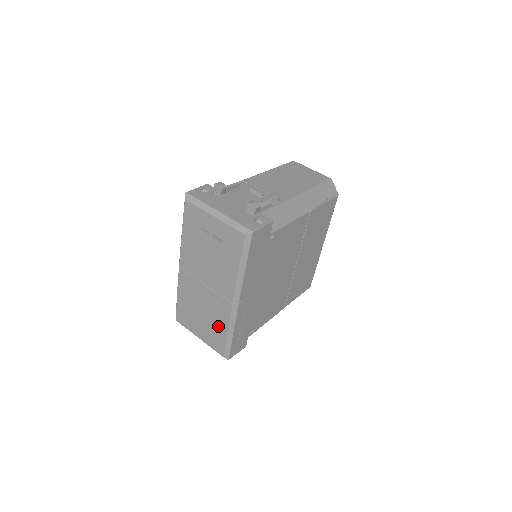
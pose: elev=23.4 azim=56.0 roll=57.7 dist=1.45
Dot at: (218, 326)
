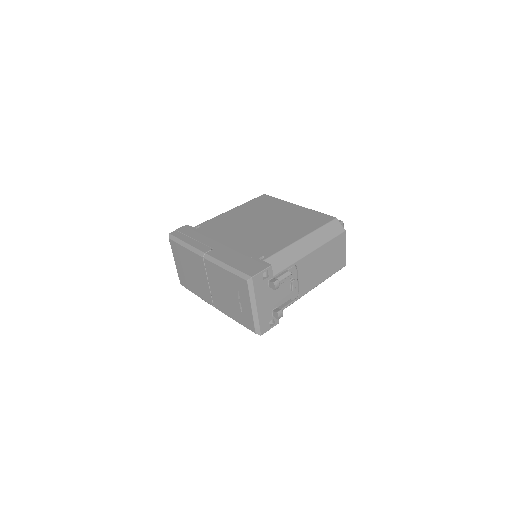
Dot at: (194, 287)
